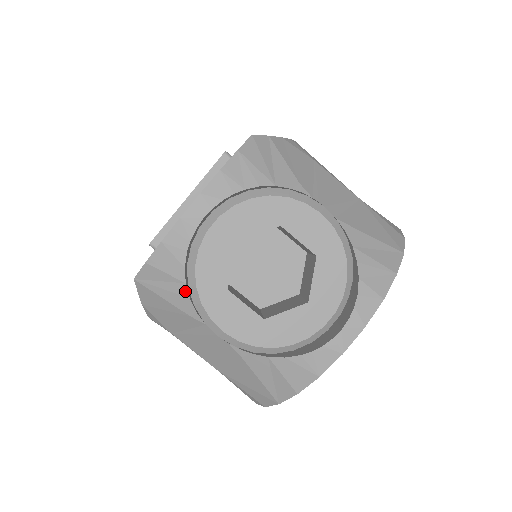
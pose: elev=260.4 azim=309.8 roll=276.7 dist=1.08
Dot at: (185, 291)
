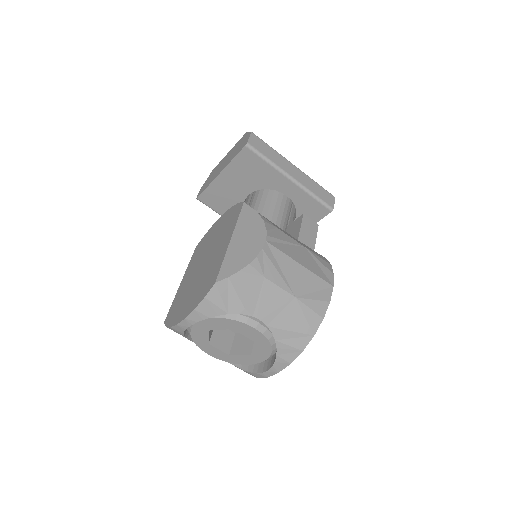
Dot at: (188, 339)
